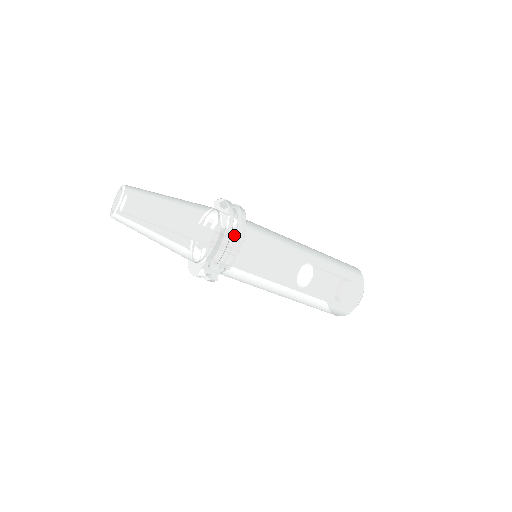
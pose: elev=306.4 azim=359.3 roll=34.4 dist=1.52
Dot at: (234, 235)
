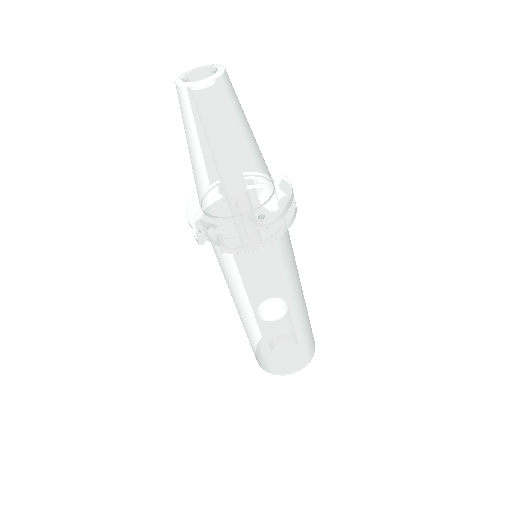
Dot at: (262, 232)
